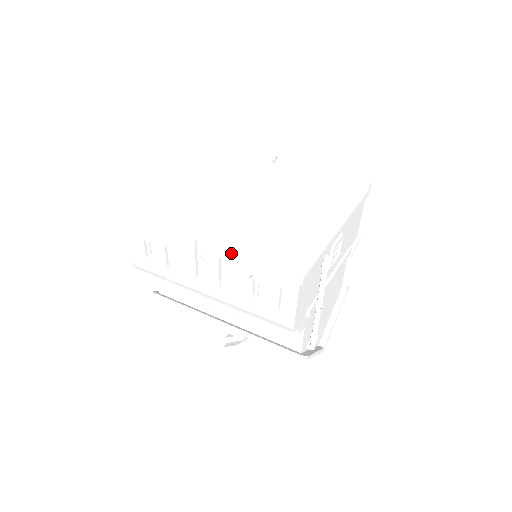
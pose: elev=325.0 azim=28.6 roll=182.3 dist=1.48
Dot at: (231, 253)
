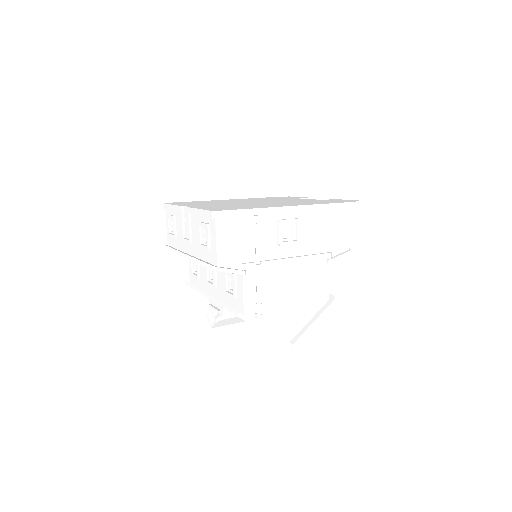
Dot at: (192, 207)
